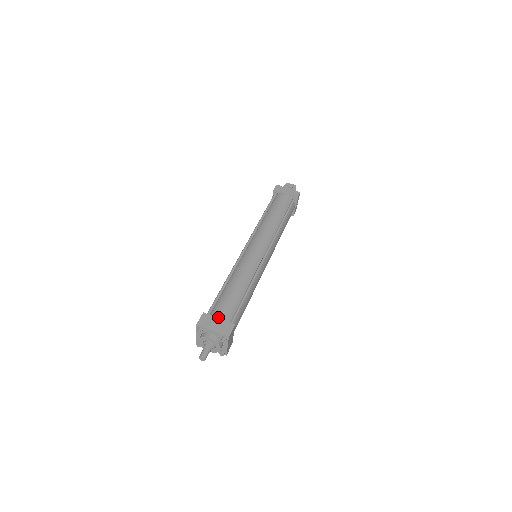
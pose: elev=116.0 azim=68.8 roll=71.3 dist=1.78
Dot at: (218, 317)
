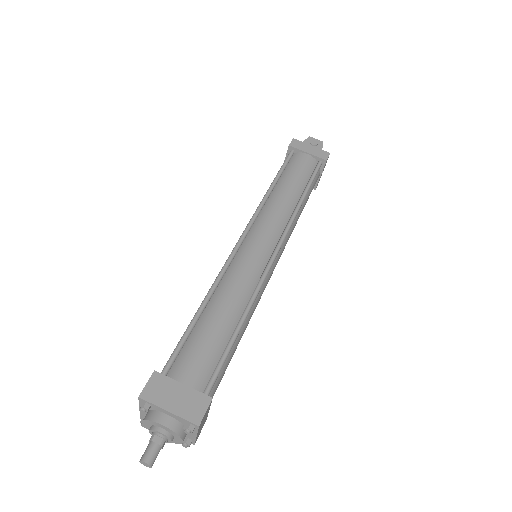
Dot at: (182, 381)
